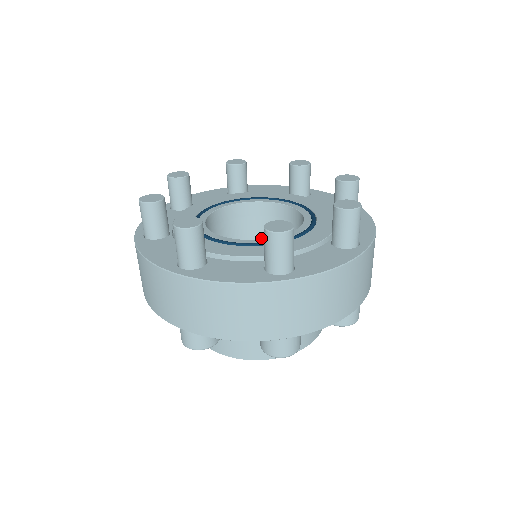
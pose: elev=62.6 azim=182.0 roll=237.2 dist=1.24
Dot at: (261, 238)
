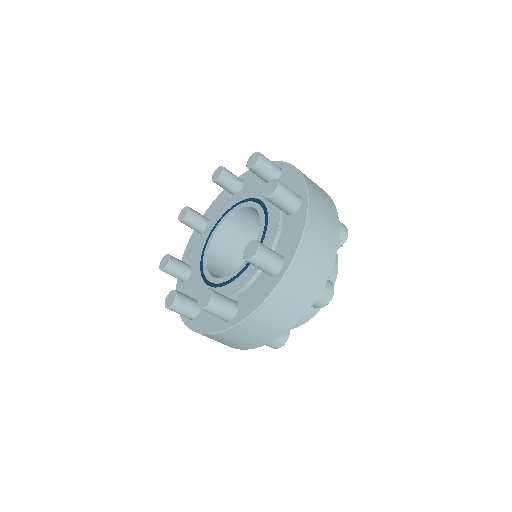
Dot at: (247, 238)
